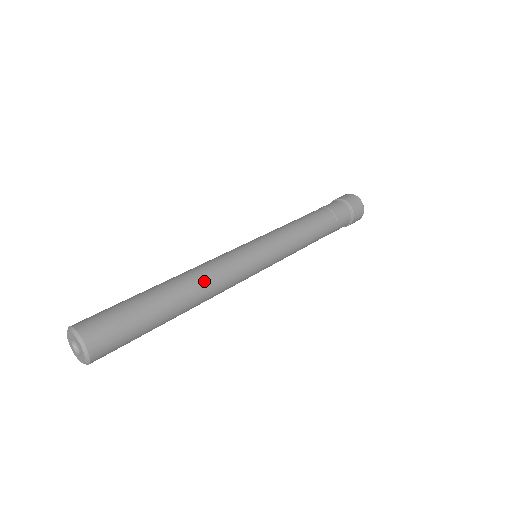
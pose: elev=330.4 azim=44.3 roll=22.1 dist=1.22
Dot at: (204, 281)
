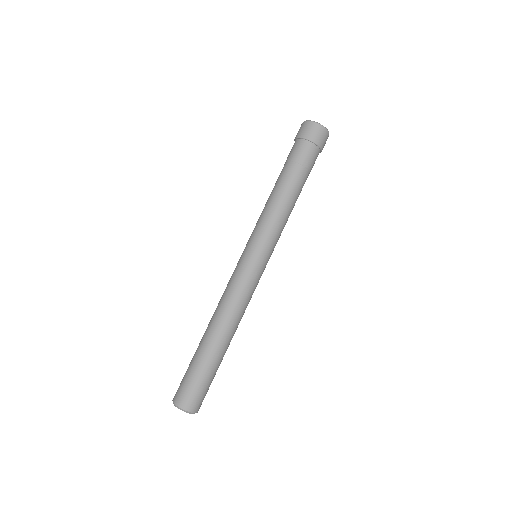
Dot at: (235, 320)
